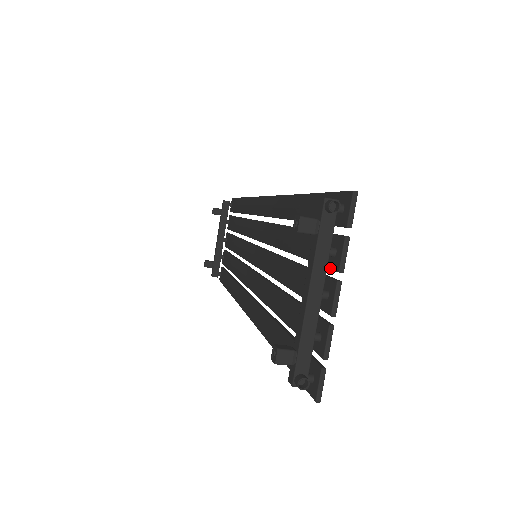
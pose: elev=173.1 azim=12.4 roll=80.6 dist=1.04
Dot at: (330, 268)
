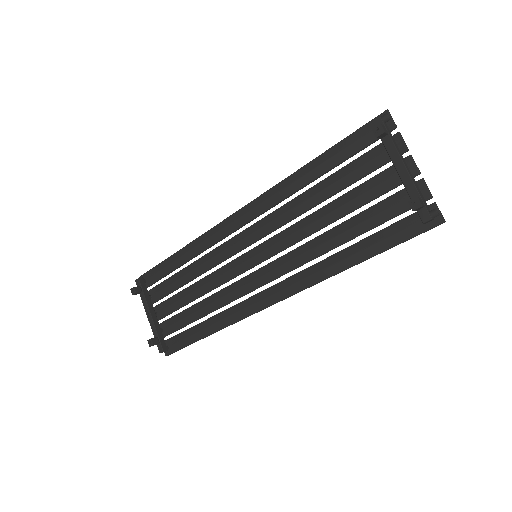
Dot at: occluded
